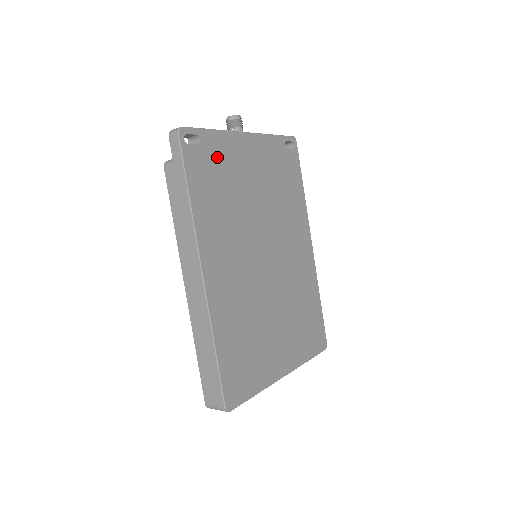
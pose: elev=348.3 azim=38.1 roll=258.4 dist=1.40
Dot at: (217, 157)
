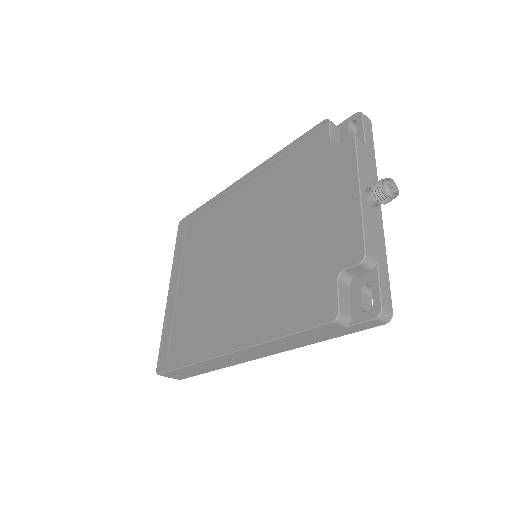
Dot at: occluded
